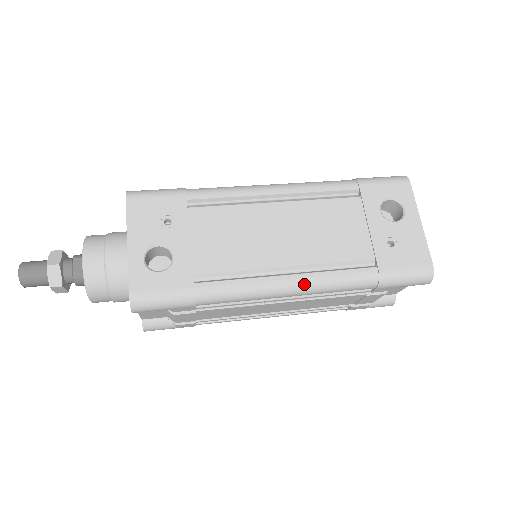
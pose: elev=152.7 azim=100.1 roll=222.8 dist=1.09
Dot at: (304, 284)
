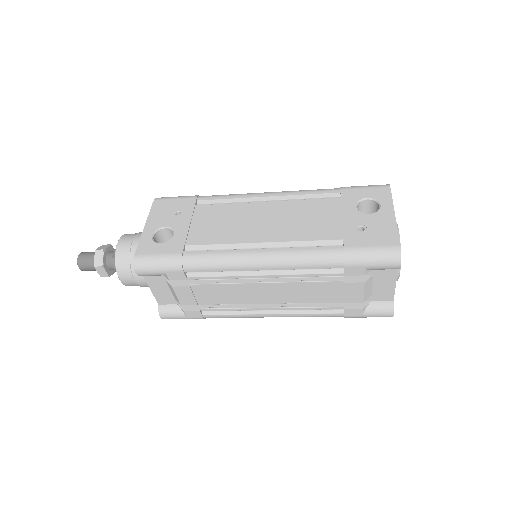
Dot at: (273, 256)
